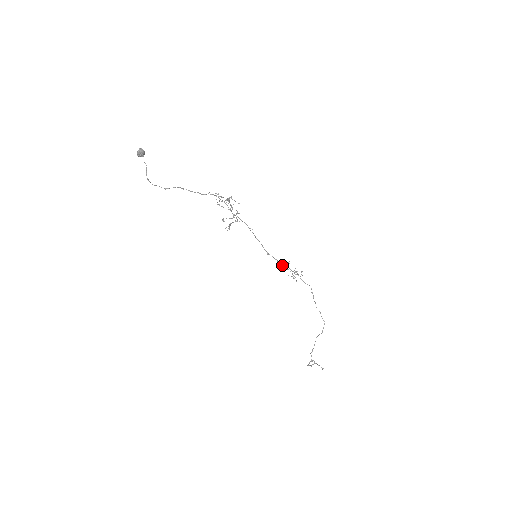
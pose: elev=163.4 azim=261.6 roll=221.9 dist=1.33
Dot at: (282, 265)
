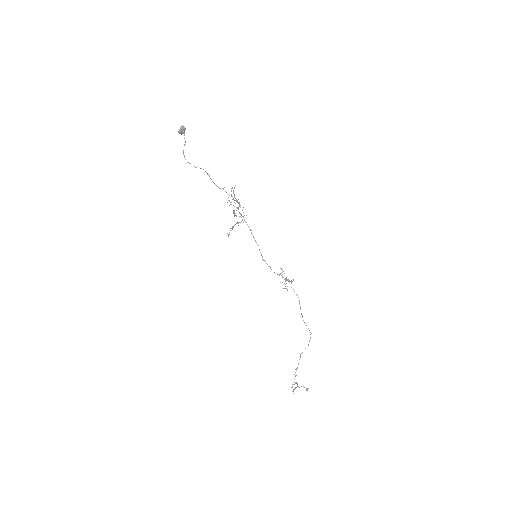
Dot at: occluded
